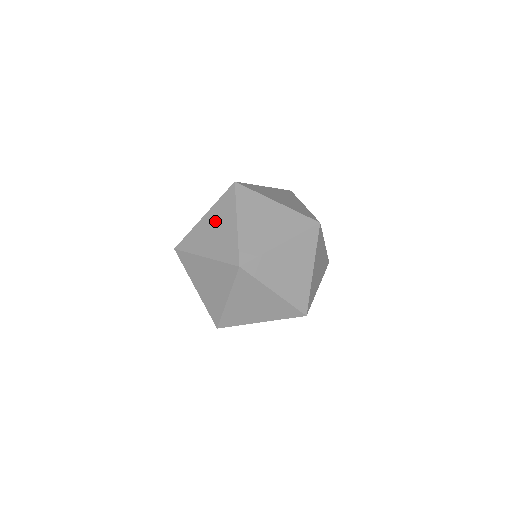
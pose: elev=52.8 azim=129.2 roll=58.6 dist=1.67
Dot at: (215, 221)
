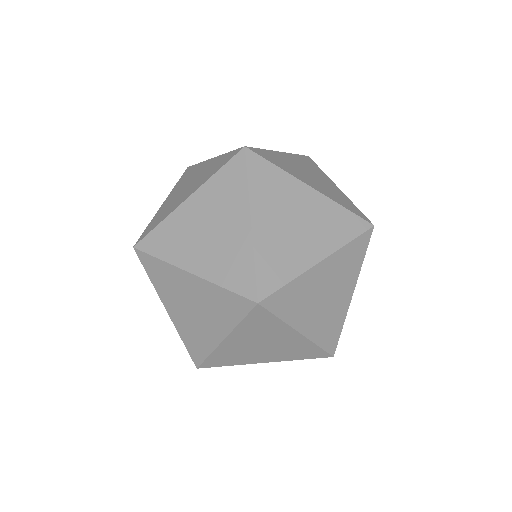
Dot at: occluded
